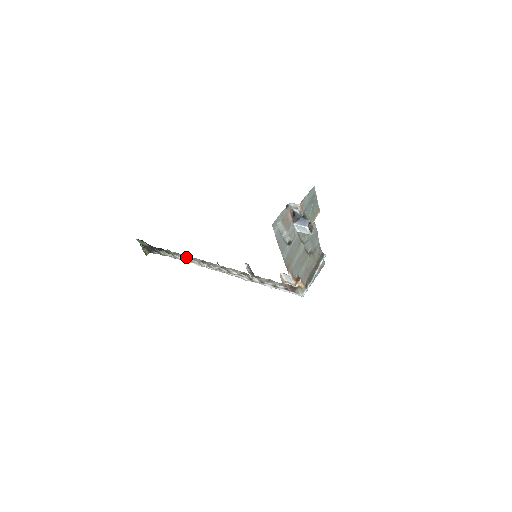
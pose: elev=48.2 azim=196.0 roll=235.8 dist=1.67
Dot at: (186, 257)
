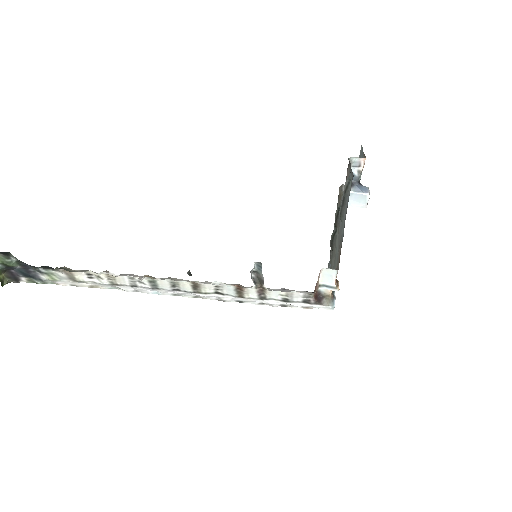
Dot at: (111, 274)
